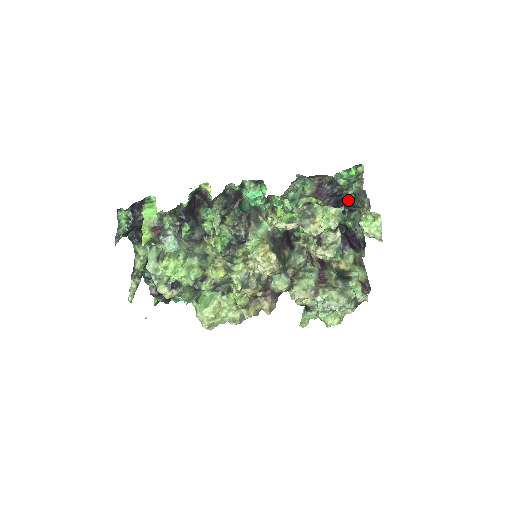
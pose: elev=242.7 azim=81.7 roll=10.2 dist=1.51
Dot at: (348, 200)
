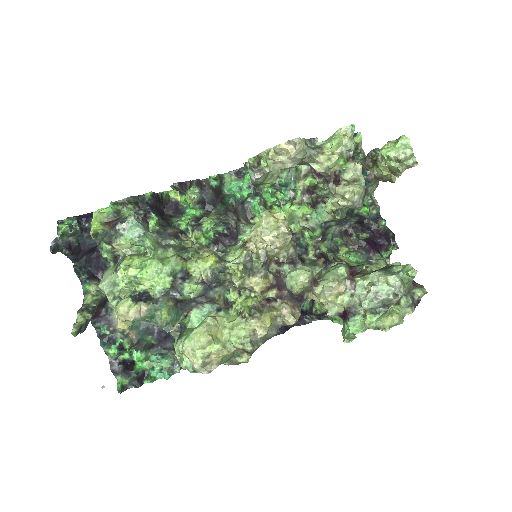
Dot at: occluded
